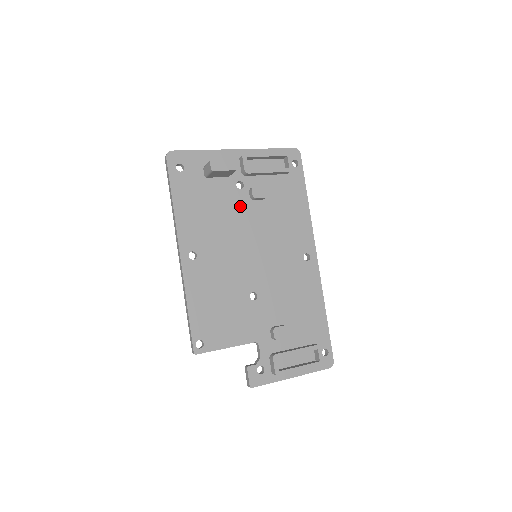
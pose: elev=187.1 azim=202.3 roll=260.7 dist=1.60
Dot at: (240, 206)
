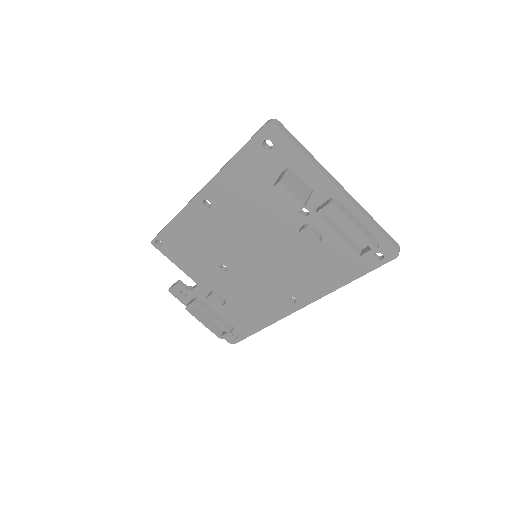
Dot at: (284, 222)
